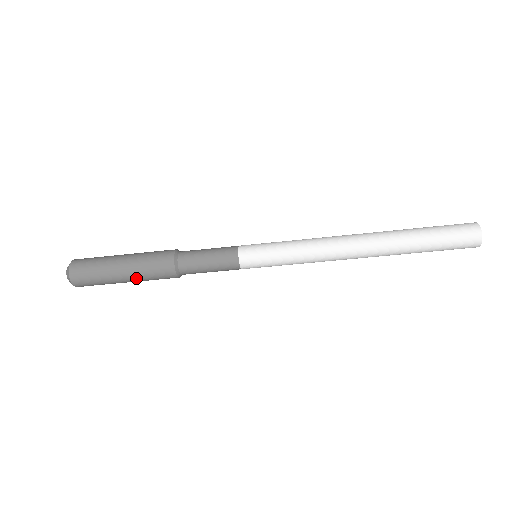
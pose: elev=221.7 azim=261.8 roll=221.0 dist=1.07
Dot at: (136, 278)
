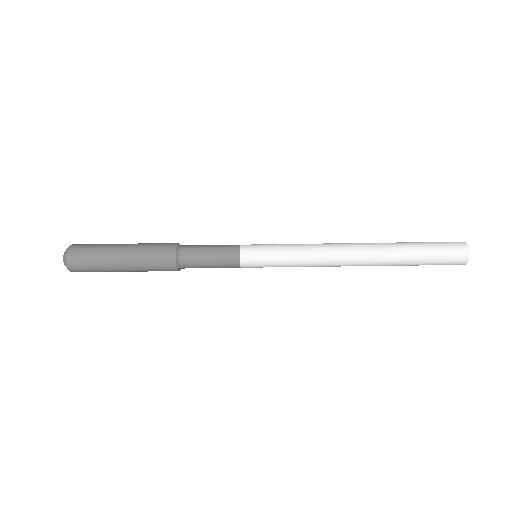
Dot at: (134, 262)
